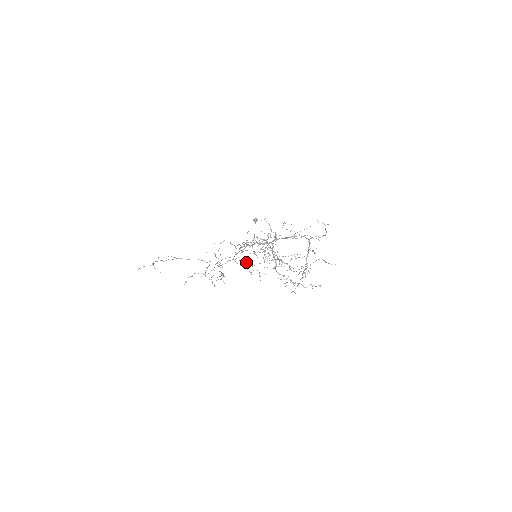
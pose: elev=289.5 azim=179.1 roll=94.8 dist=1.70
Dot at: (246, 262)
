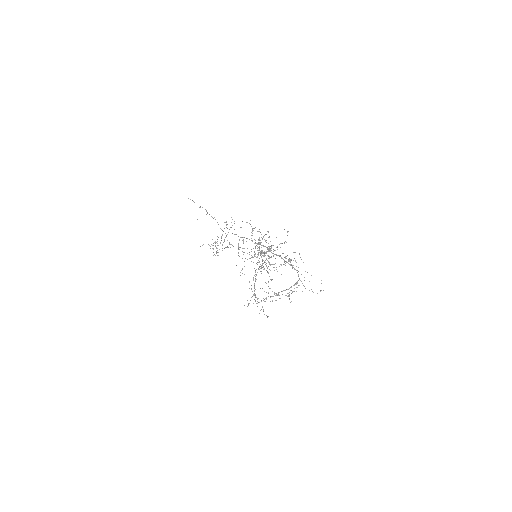
Dot at: (243, 240)
